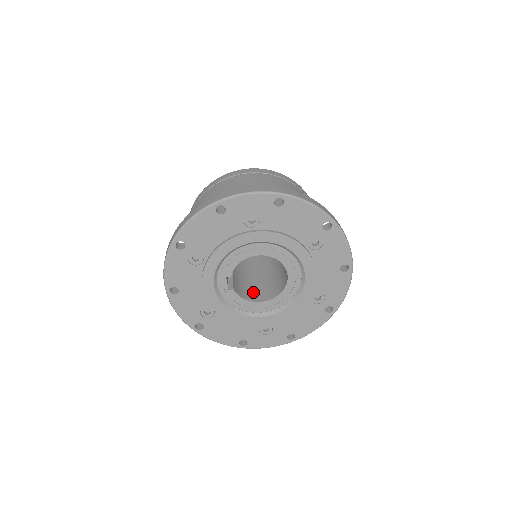
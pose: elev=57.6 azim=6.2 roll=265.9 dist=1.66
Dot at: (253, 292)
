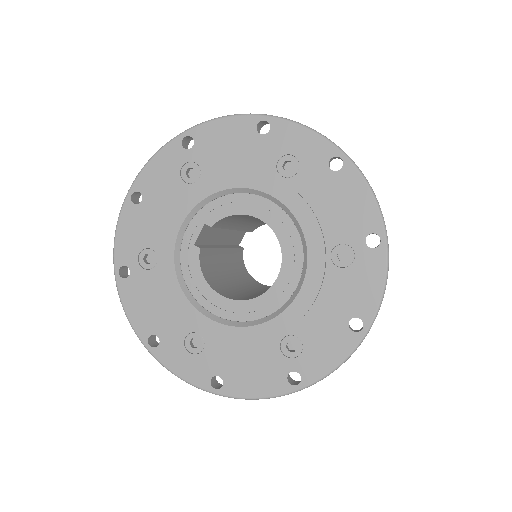
Dot at: (219, 284)
